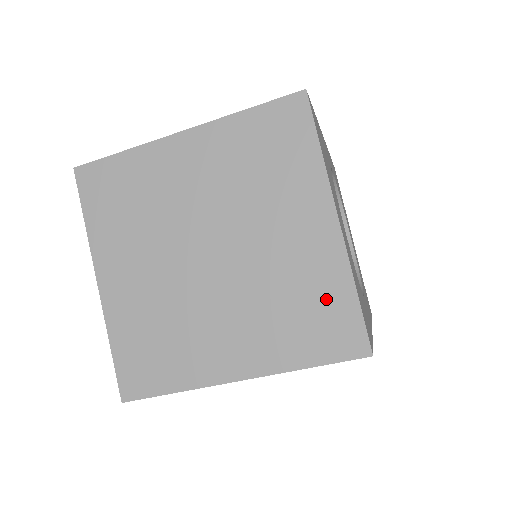
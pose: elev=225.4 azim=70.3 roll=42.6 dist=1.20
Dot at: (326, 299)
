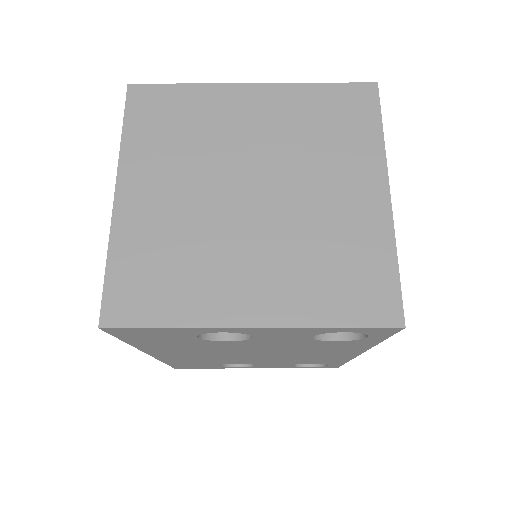
Dot at: (365, 262)
